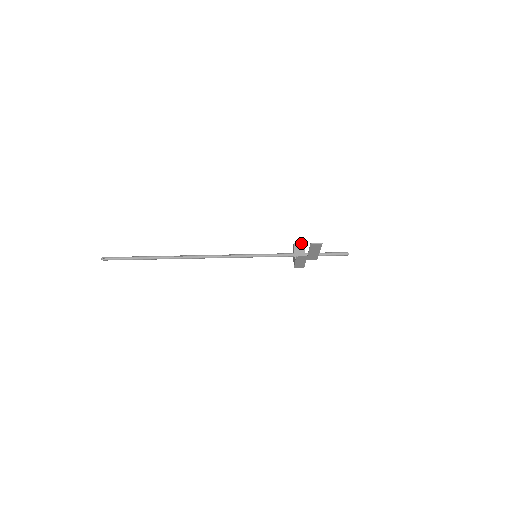
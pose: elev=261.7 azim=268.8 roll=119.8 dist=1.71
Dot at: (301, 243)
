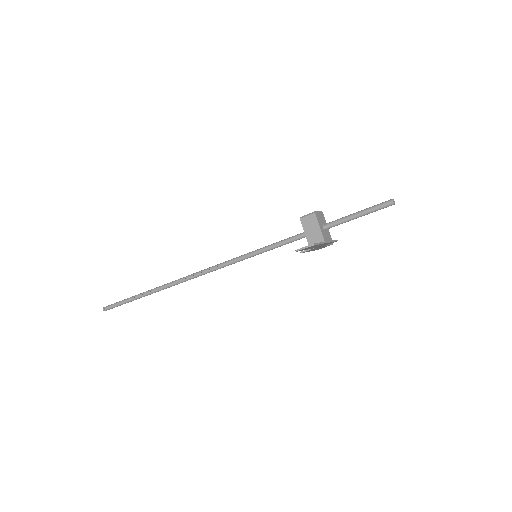
Dot at: (310, 214)
